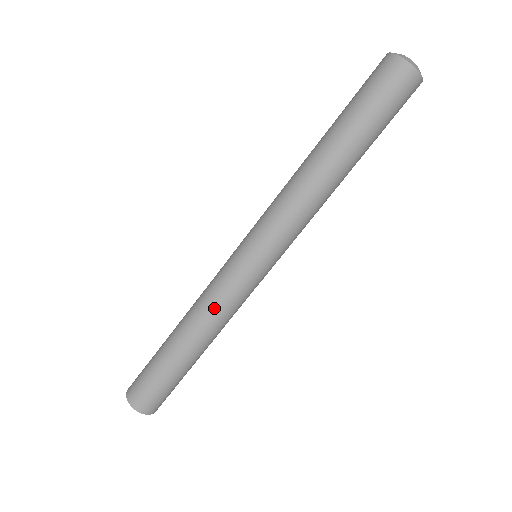
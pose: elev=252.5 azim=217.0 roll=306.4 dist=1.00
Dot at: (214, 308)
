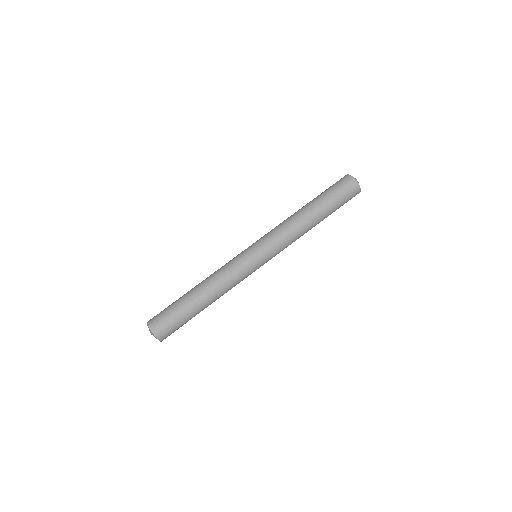
Dot at: (222, 271)
